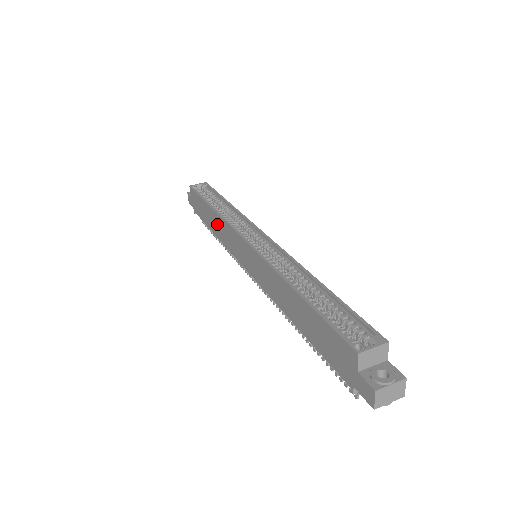
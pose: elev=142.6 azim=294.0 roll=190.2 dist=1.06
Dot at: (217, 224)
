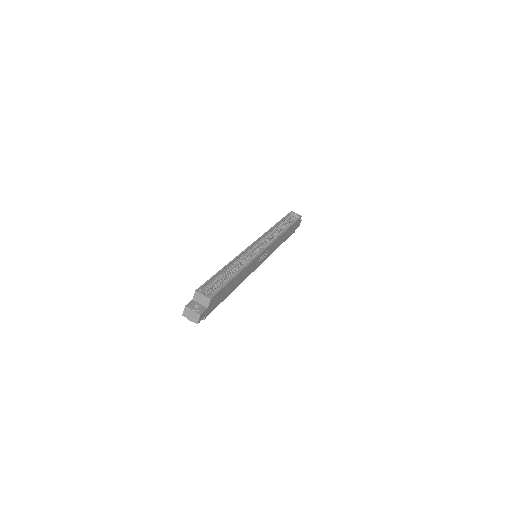
Dot at: occluded
